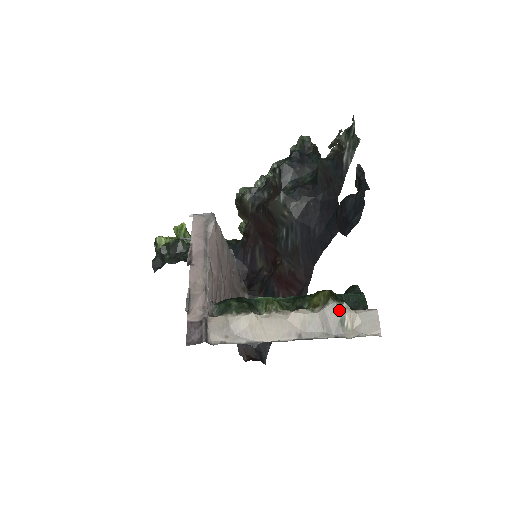
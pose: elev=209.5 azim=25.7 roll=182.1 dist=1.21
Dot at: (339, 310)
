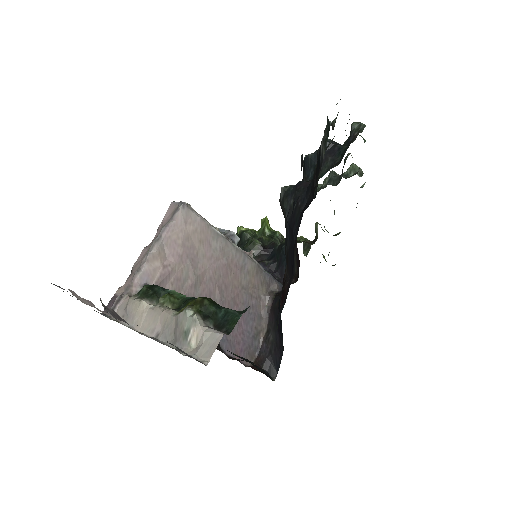
Dot at: (188, 320)
